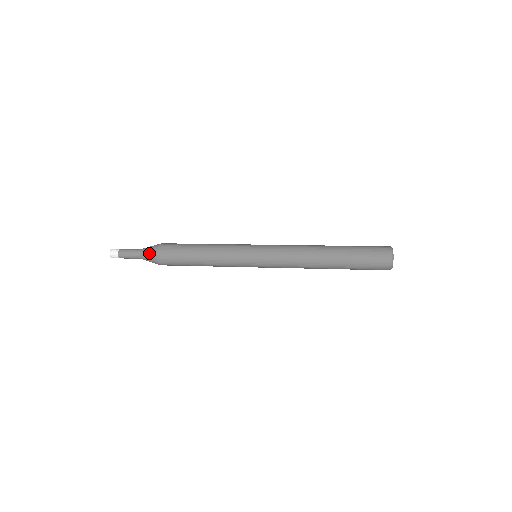
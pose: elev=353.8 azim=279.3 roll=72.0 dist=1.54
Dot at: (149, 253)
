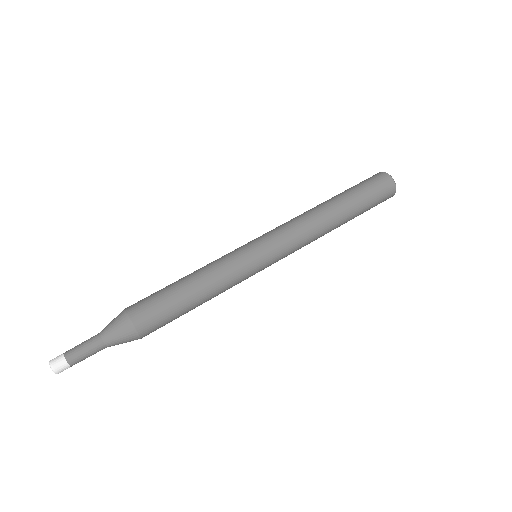
Dot at: (123, 338)
